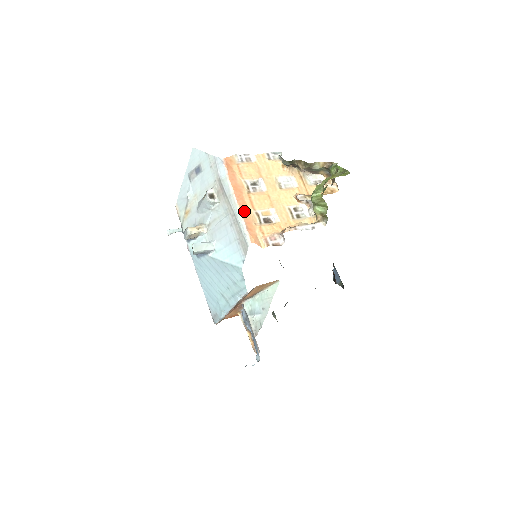
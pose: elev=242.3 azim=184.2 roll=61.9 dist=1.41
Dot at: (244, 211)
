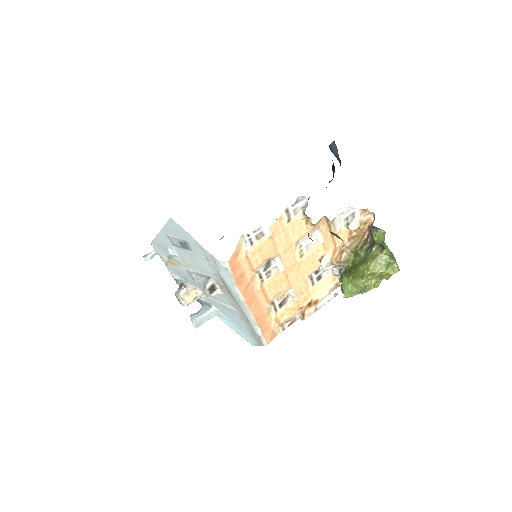
Dot at: (258, 315)
